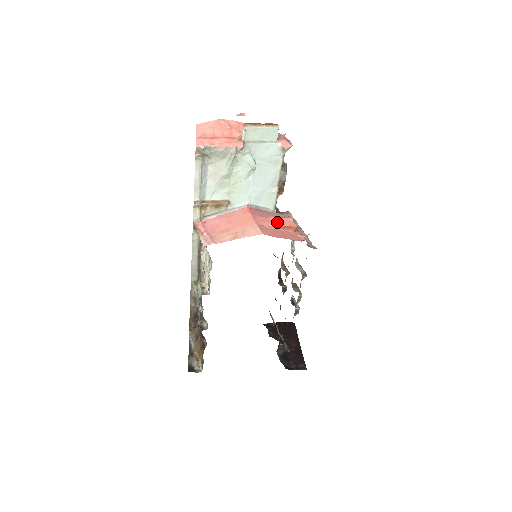
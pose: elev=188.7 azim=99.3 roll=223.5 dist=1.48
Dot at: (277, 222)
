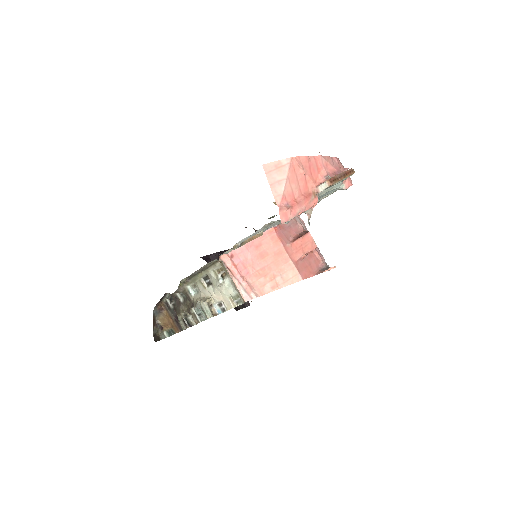
Dot at: (303, 248)
